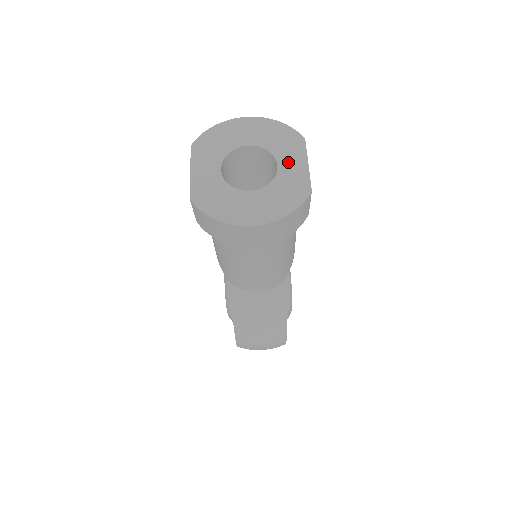
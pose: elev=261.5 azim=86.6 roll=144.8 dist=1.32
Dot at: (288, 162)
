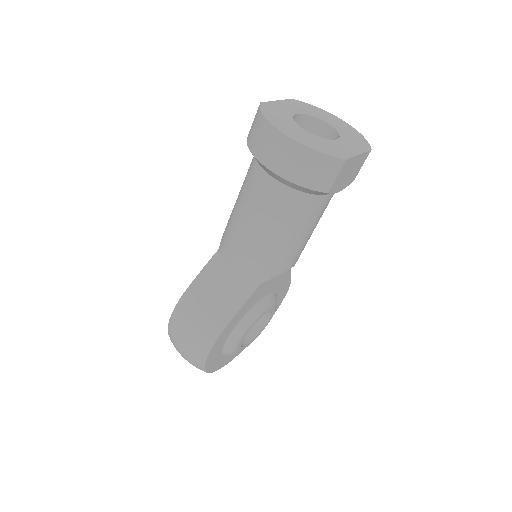
Dot at: (346, 144)
